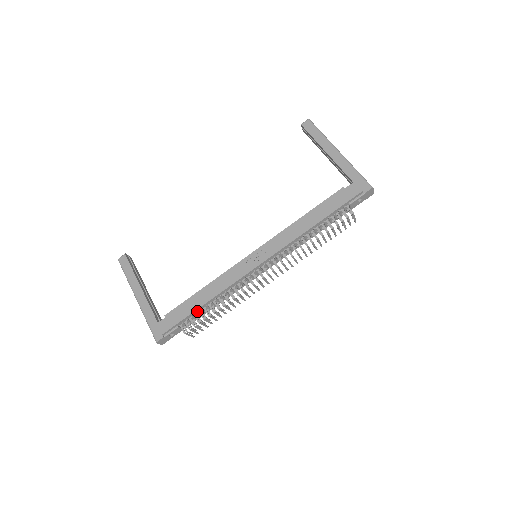
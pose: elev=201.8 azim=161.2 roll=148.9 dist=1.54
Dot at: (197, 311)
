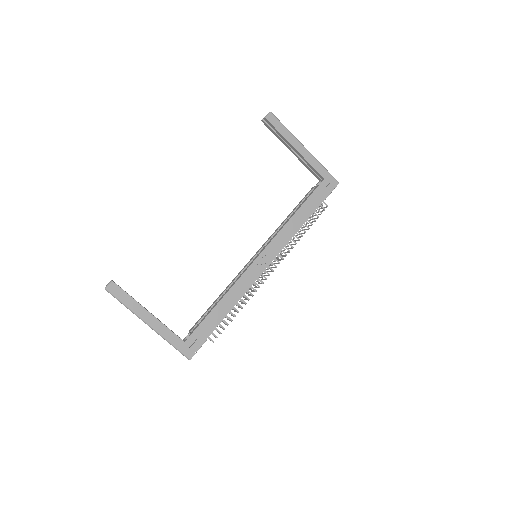
Dot at: (221, 320)
